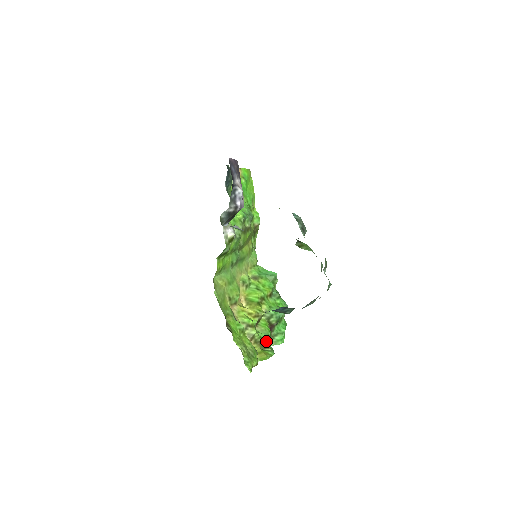
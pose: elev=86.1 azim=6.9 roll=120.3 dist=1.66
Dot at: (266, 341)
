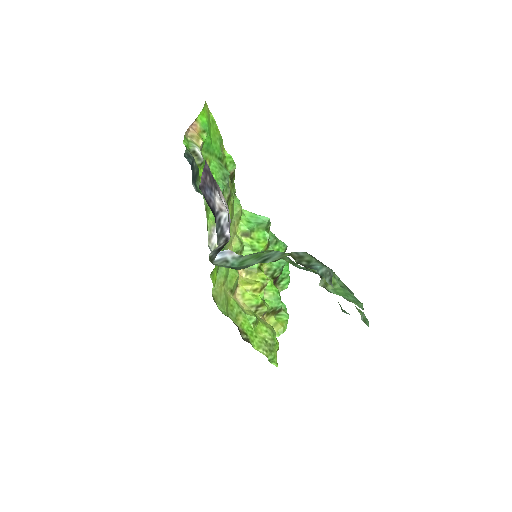
Dot at: (278, 307)
